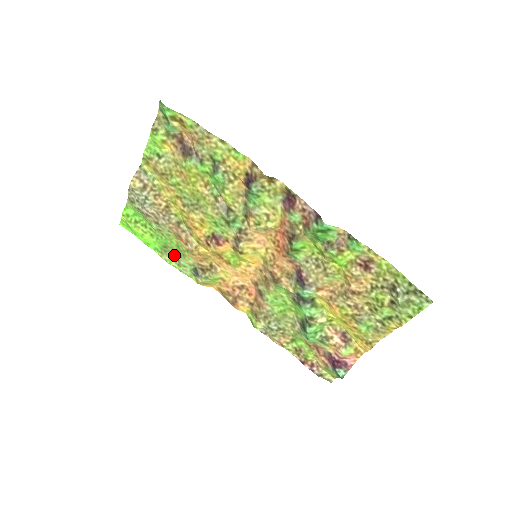
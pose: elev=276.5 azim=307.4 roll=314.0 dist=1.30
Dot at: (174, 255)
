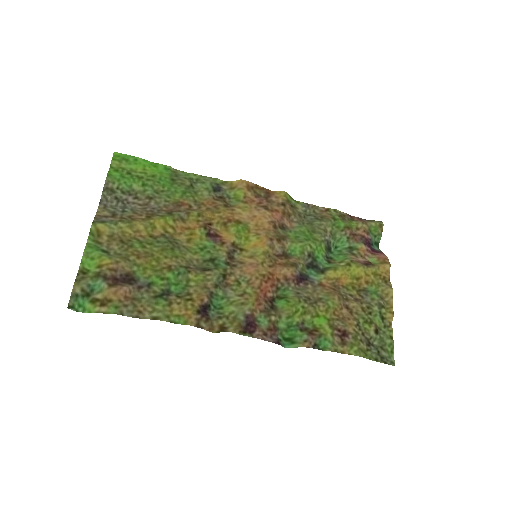
Dot at: (187, 180)
